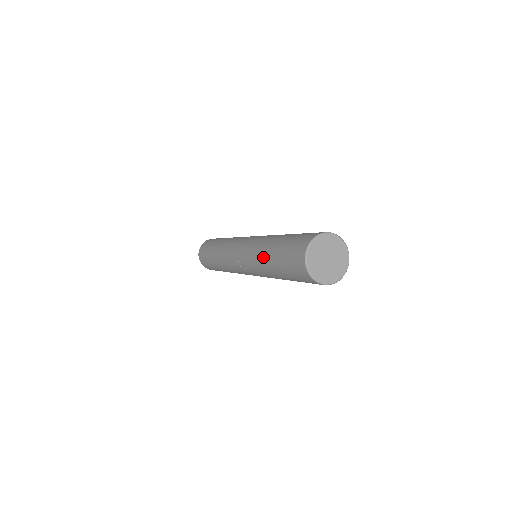
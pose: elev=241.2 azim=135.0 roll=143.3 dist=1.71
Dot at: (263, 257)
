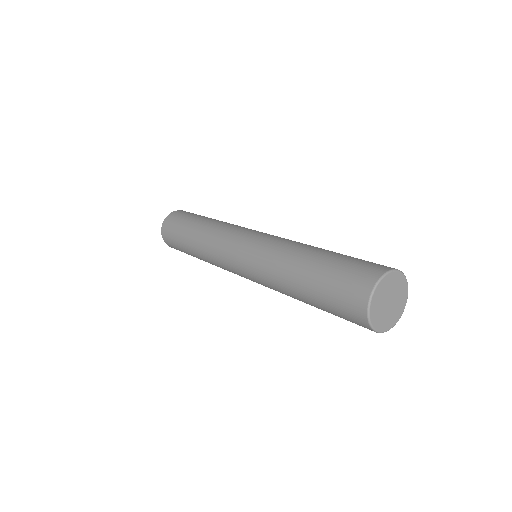
Dot at: (286, 285)
